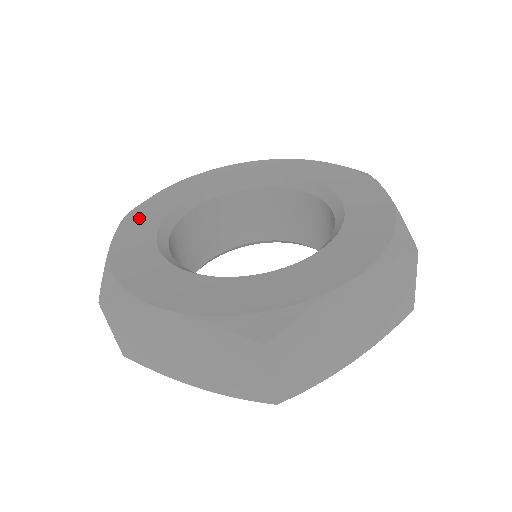
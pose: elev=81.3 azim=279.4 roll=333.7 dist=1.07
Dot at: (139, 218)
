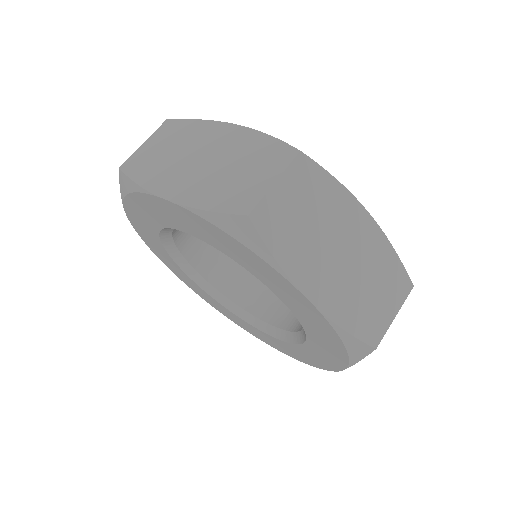
Dot at: occluded
